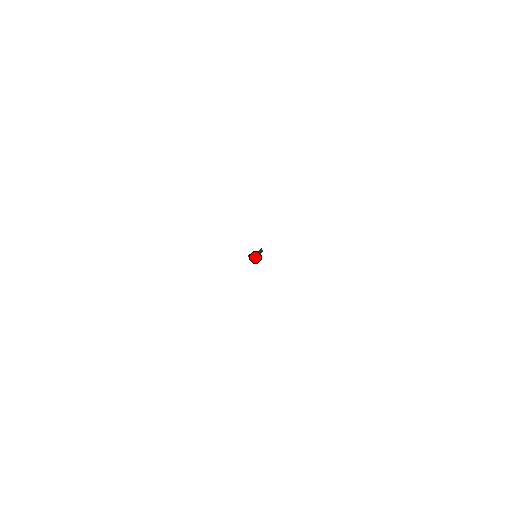
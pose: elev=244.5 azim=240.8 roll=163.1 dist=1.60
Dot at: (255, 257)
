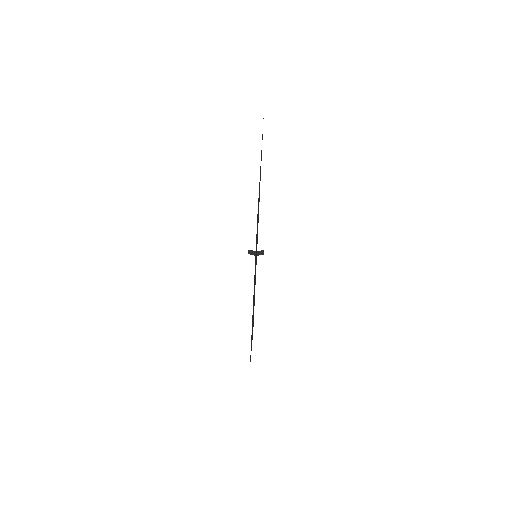
Dot at: (254, 255)
